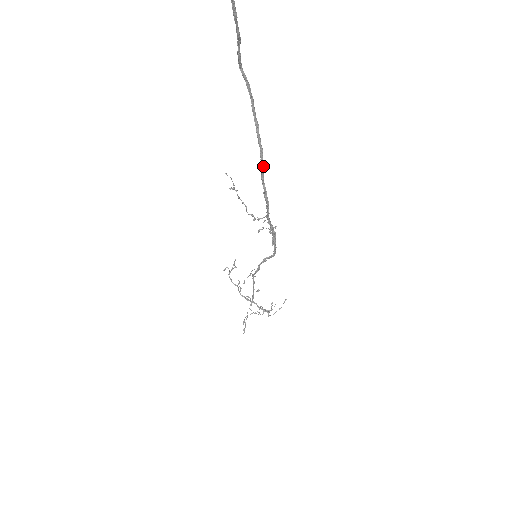
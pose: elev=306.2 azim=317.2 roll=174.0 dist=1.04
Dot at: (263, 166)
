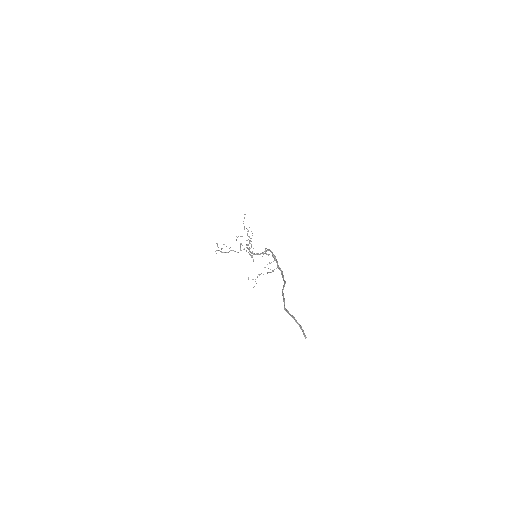
Dot at: (285, 281)
